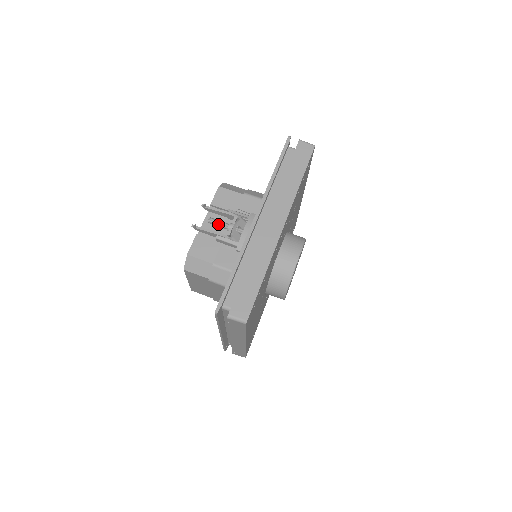
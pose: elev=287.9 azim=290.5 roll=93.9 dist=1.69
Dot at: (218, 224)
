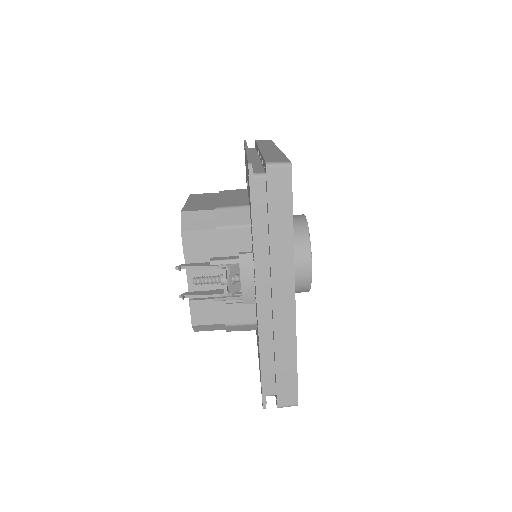
Dot at: (207, 283)
